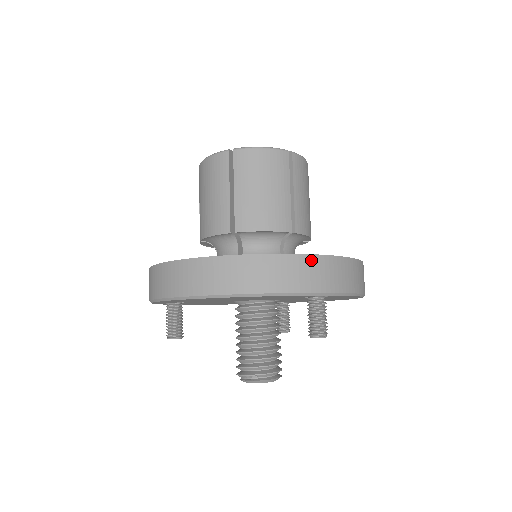
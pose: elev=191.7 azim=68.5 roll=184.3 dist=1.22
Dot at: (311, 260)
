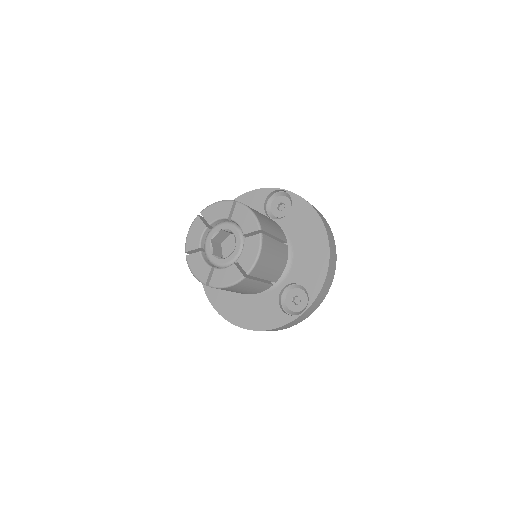
Dot at: (290, 323)
